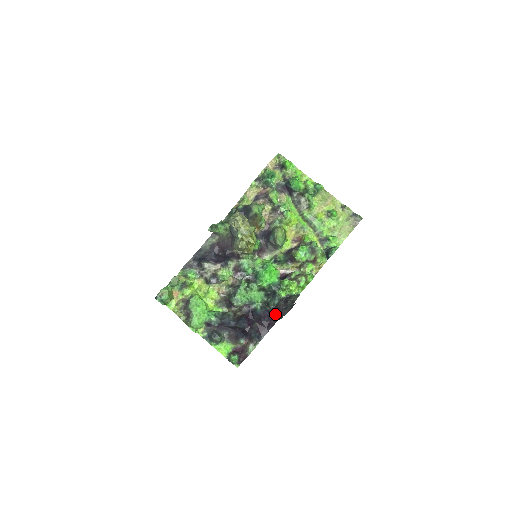
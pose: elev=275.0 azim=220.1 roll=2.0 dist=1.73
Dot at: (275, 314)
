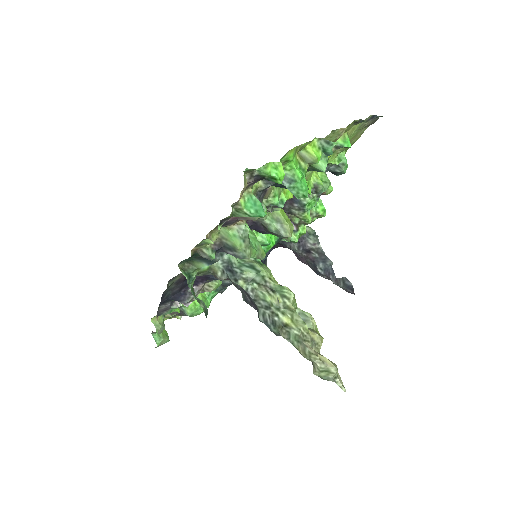
Dot at: (282, 246)
